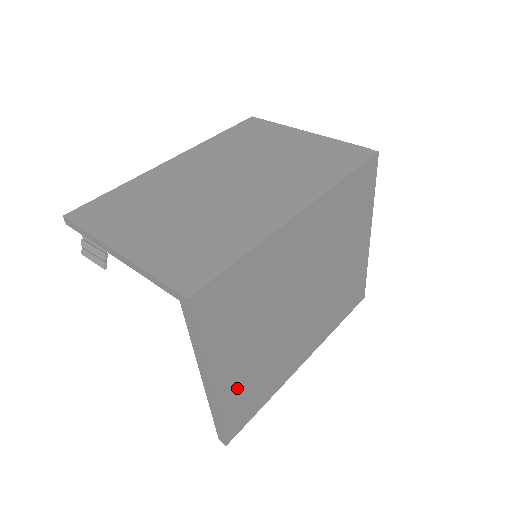
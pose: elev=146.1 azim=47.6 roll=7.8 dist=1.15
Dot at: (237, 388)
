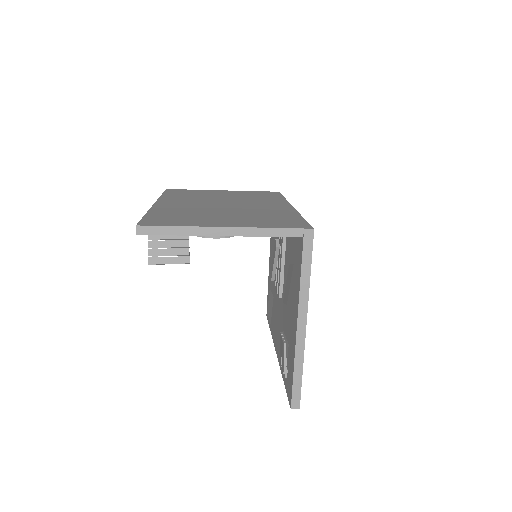
Dot at: occluded
